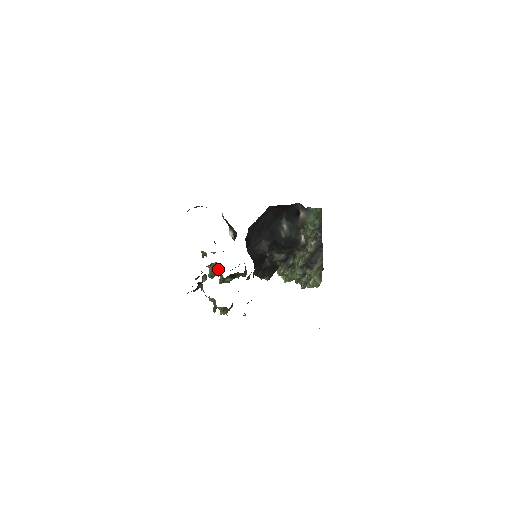
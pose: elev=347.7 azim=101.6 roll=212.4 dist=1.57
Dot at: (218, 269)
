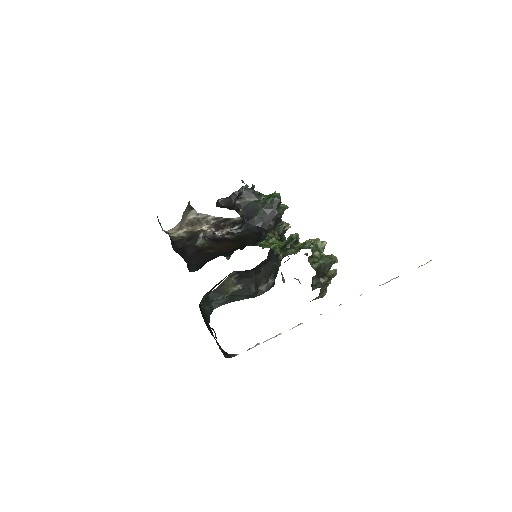
Dot at: occluded
